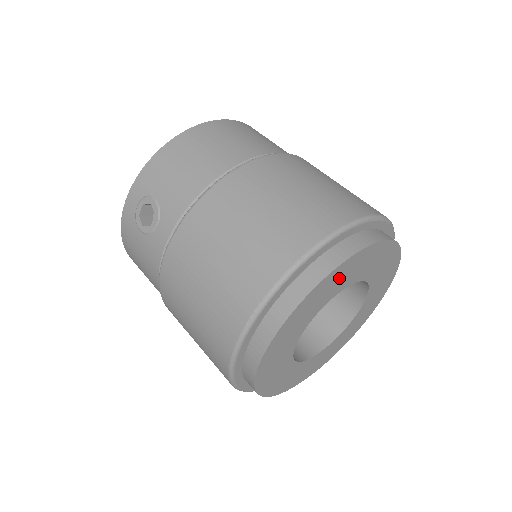
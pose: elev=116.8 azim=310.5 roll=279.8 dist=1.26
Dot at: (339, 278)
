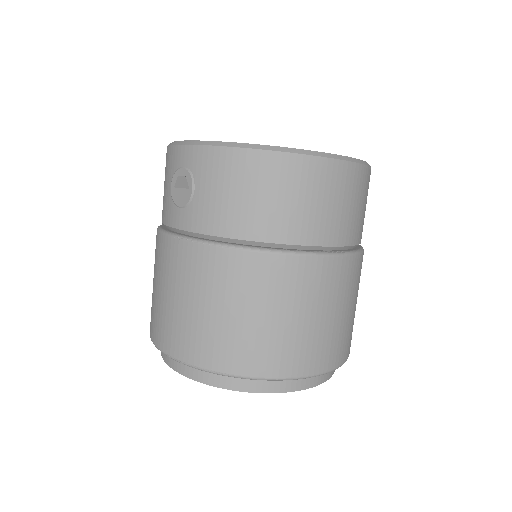
Dot at: occluded
